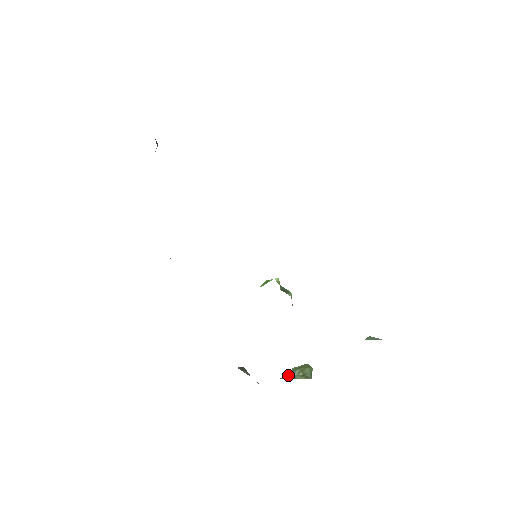
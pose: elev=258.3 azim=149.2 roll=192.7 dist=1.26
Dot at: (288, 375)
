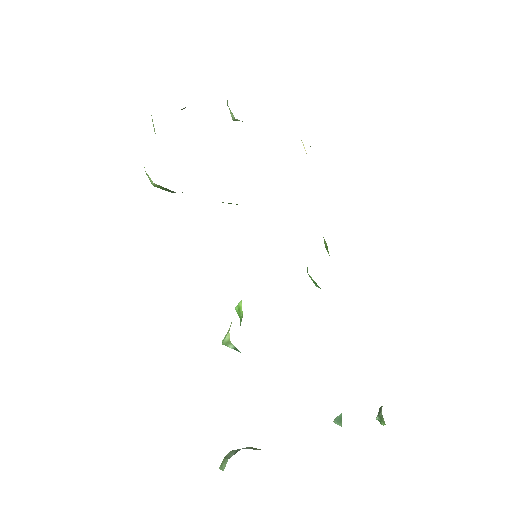
Dot at: (226, 458)
